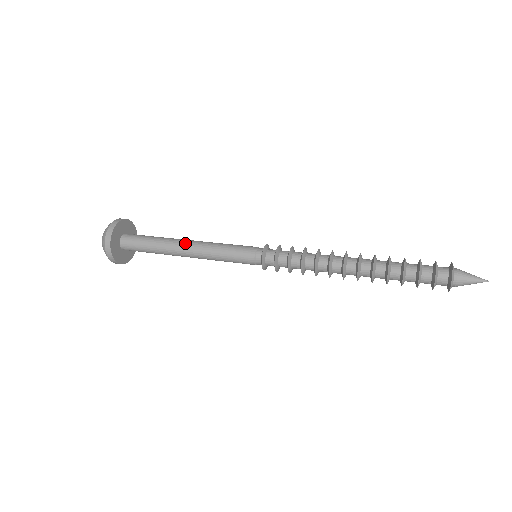
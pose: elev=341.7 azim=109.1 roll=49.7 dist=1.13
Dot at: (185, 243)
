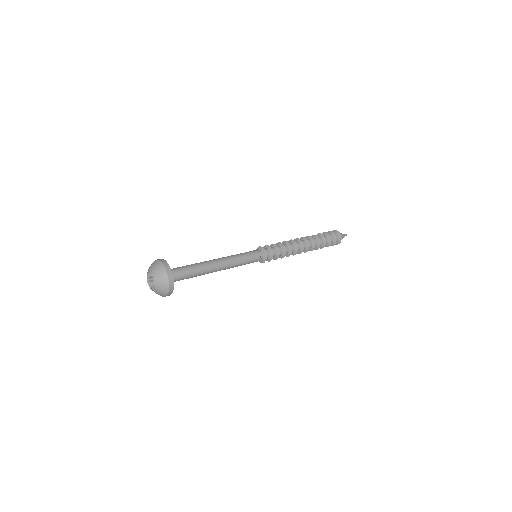
Dot at: (216, 261)
